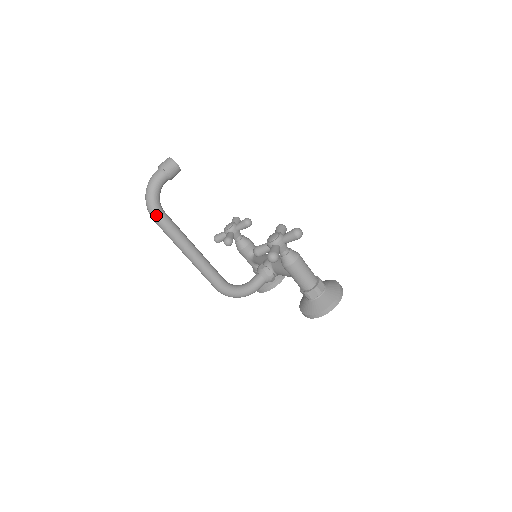
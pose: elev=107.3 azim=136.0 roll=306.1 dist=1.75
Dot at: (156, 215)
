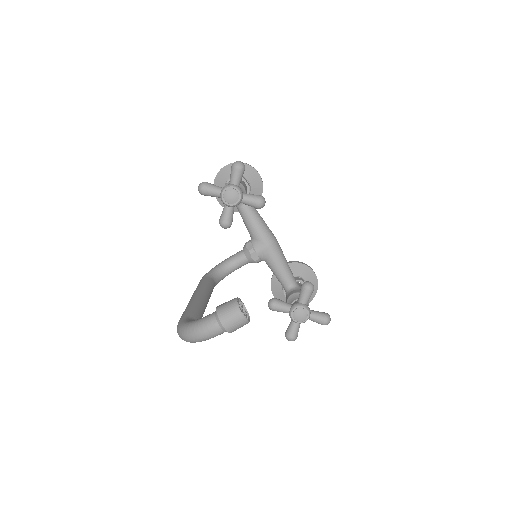
Dot at: occluded
